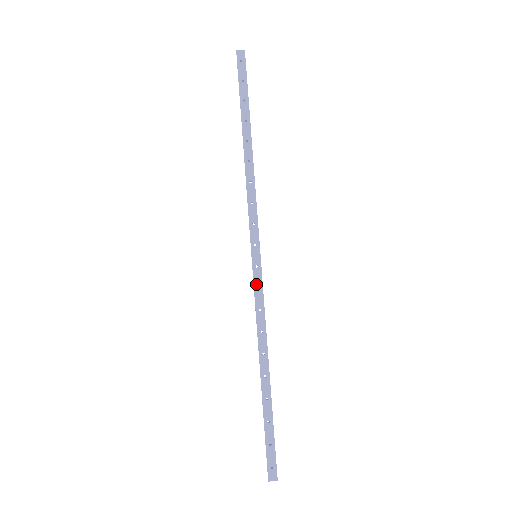
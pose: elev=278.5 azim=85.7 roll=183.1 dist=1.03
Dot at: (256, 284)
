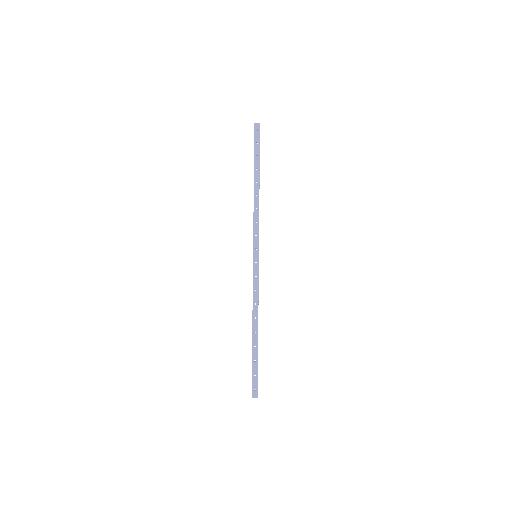
Dot at: (254, 274)
